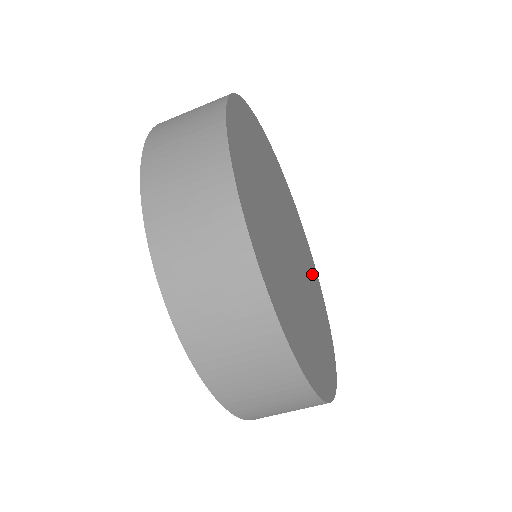
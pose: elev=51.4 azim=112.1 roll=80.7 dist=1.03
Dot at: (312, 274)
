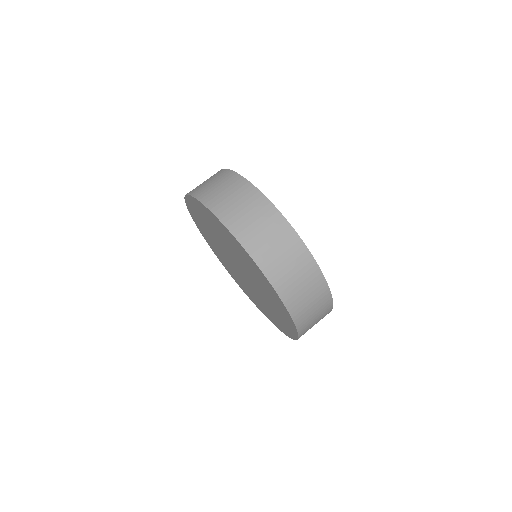
Dot at: occluded
